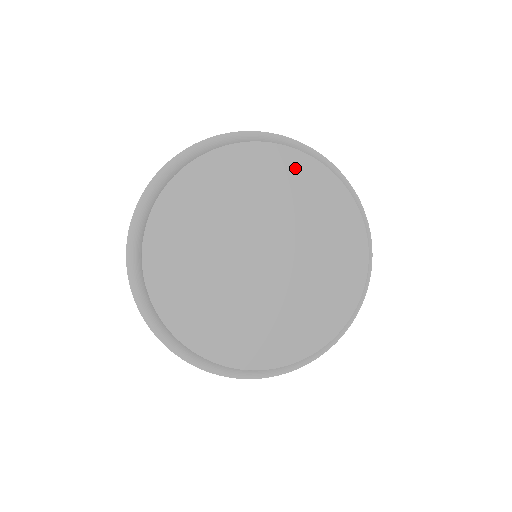
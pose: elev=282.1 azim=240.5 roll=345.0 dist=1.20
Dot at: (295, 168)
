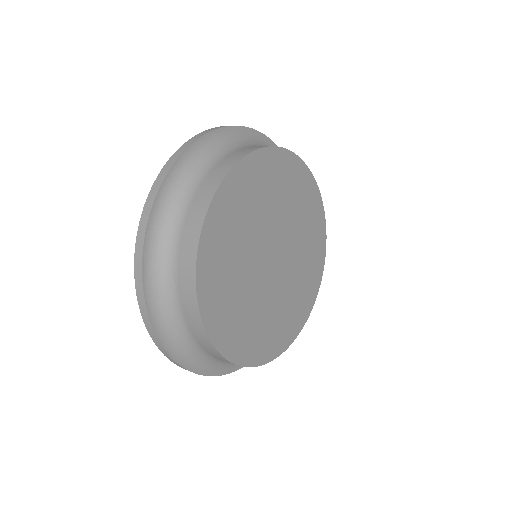
Dot at: (290, 169)
